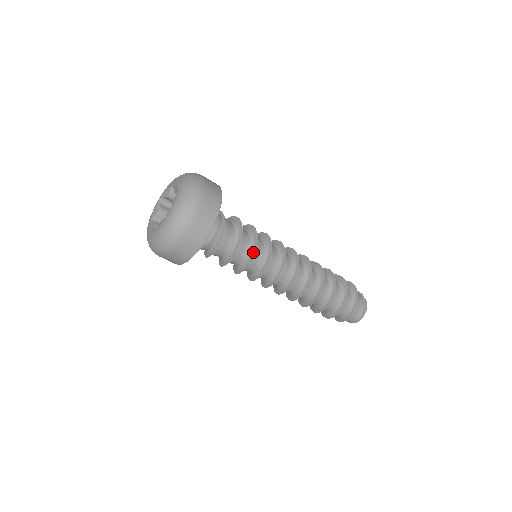
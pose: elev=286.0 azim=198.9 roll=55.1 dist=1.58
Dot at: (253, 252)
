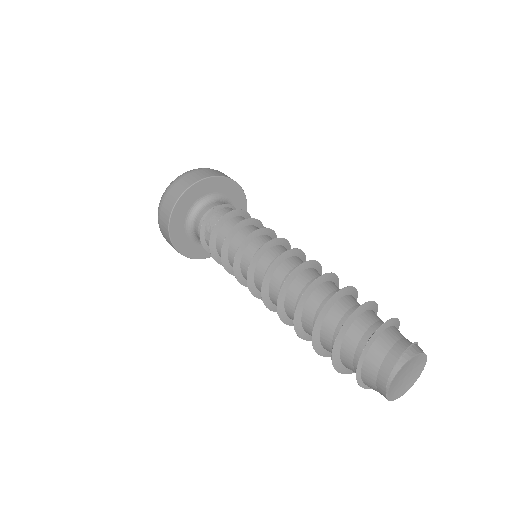
Dot at: (233, 229)
